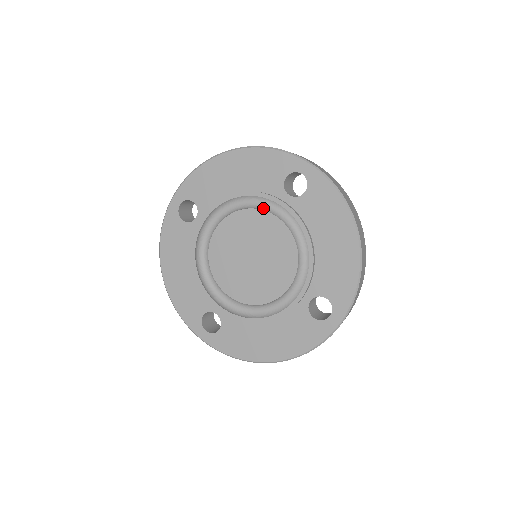
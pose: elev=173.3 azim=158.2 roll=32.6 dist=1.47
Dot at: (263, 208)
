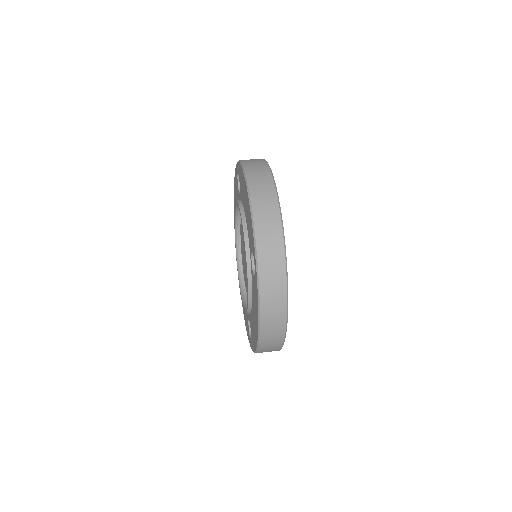
Dot at: occluded
